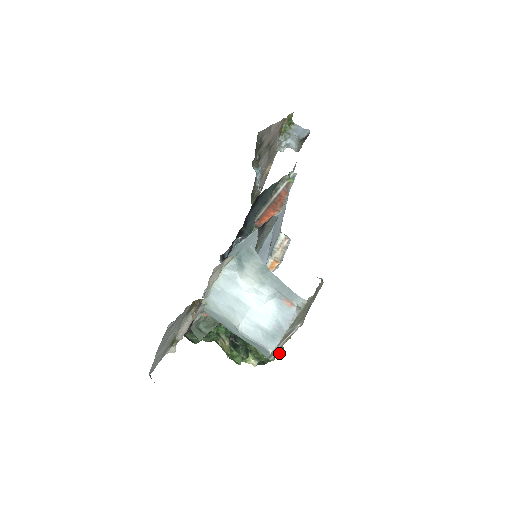
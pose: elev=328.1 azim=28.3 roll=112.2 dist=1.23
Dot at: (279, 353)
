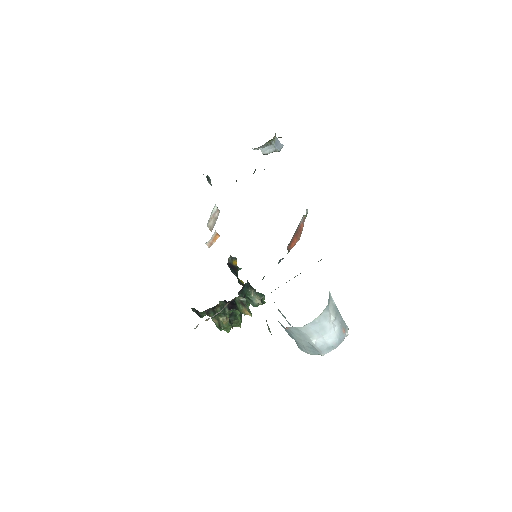
Dot at: occluded
